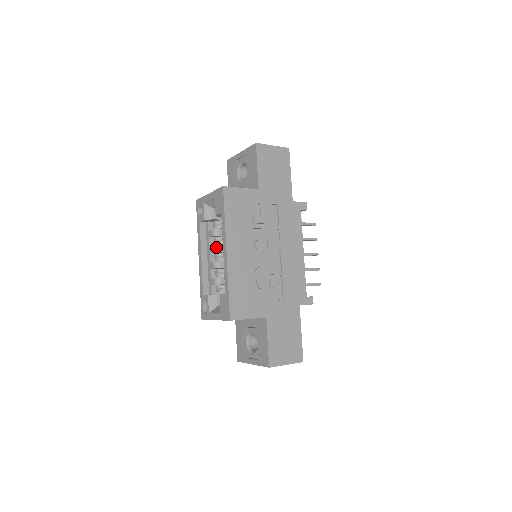
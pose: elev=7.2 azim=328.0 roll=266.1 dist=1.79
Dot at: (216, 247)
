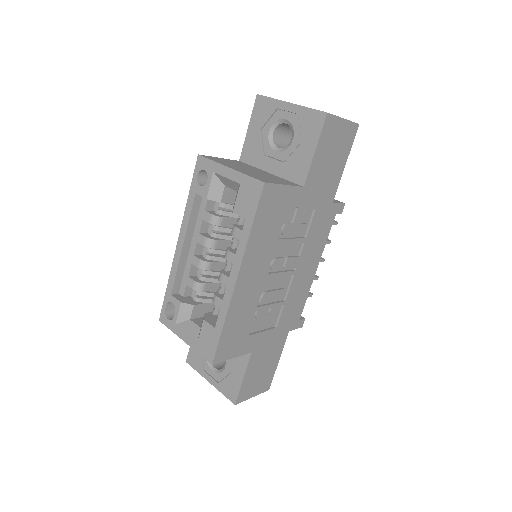
Dot at: (211, 241)
